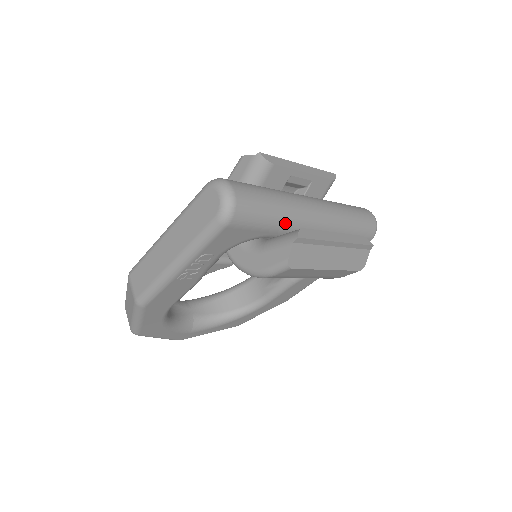
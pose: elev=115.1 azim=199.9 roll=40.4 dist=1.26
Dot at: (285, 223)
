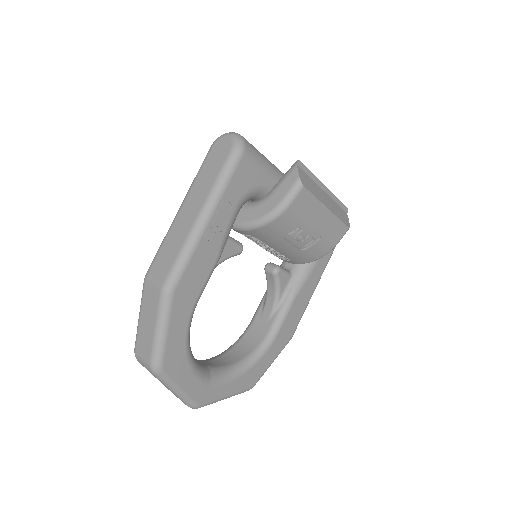
Dot at: (280, 176)
